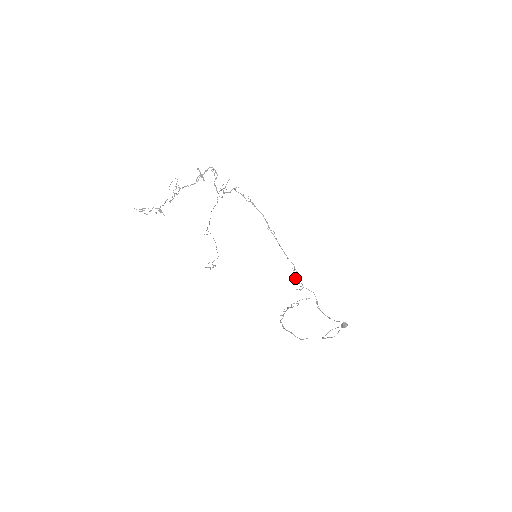
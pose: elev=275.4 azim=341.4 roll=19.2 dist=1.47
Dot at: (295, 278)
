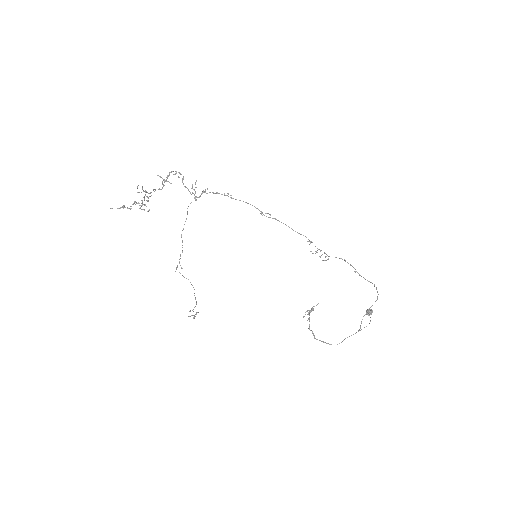
Dot at: (315, 251)
